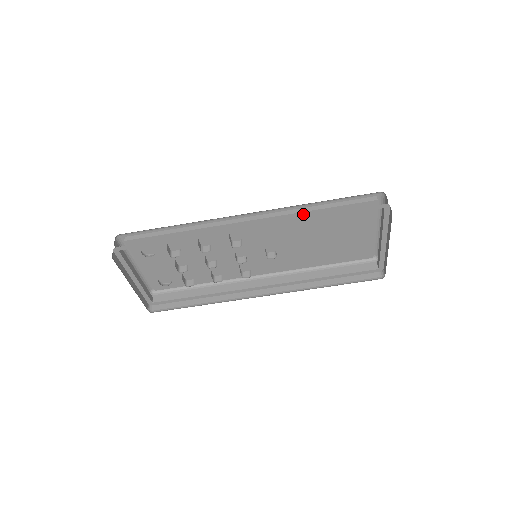
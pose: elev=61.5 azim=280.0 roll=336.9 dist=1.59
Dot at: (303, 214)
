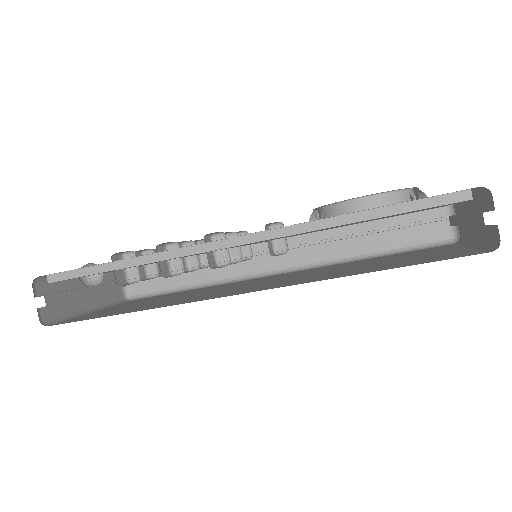
Dot at: (328, 227)
